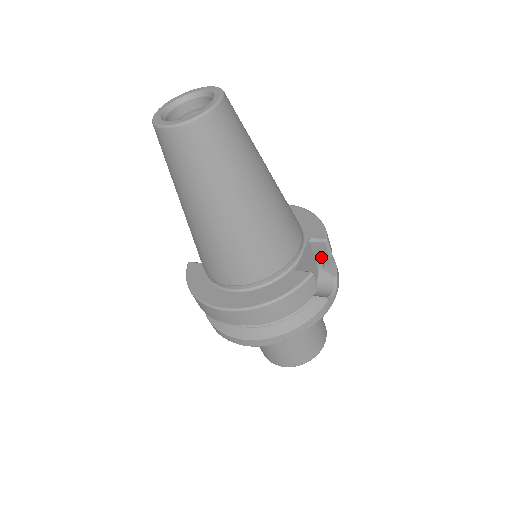
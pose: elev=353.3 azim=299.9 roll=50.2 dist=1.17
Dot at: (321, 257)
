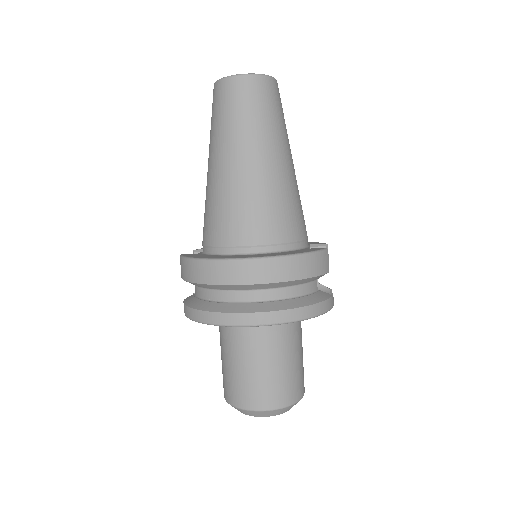
Dot at: occluded
